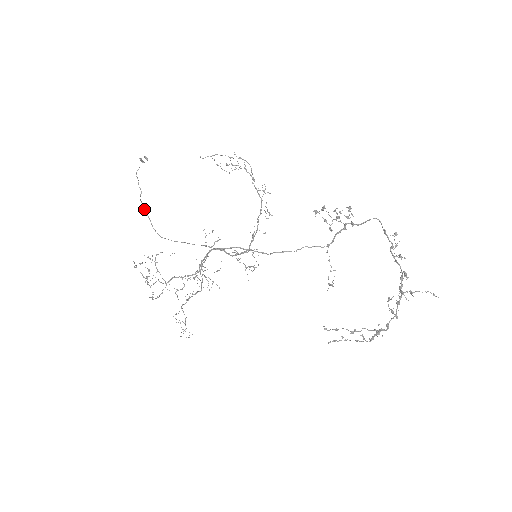
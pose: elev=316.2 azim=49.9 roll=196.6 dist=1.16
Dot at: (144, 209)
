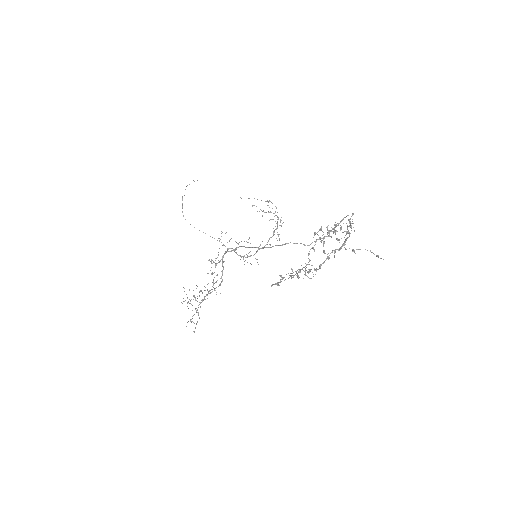
Dot at: (182, 203)
